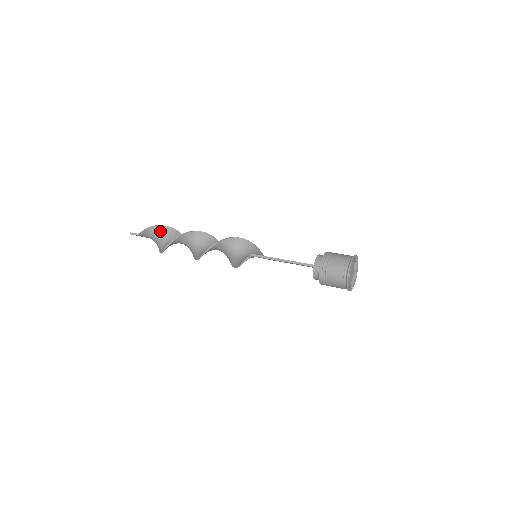
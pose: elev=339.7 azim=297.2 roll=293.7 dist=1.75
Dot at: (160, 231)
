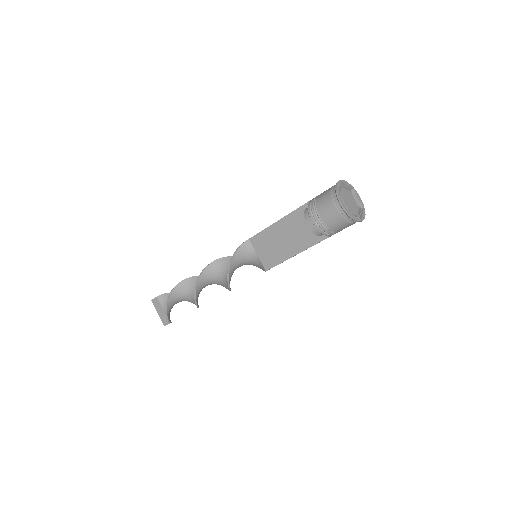
Dot at: occluded
